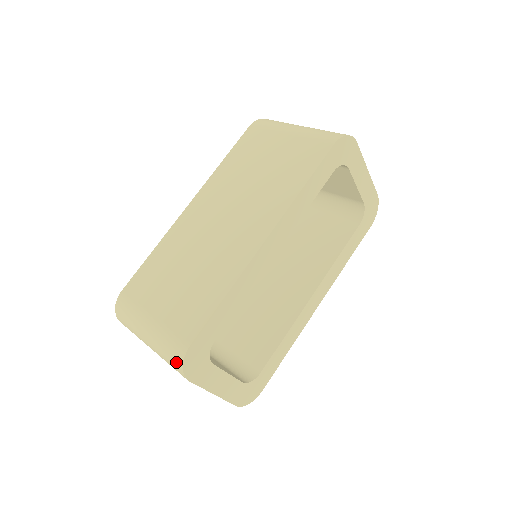
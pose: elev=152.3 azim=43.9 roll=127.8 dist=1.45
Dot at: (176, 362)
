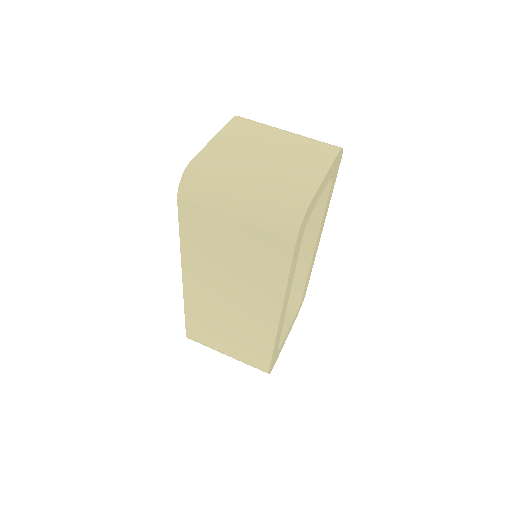
Dot at: occluded
